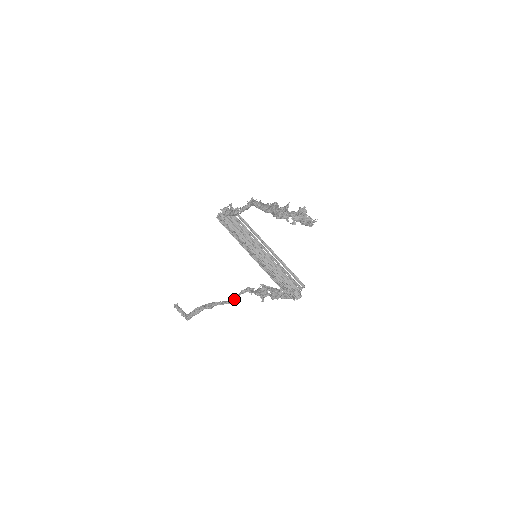
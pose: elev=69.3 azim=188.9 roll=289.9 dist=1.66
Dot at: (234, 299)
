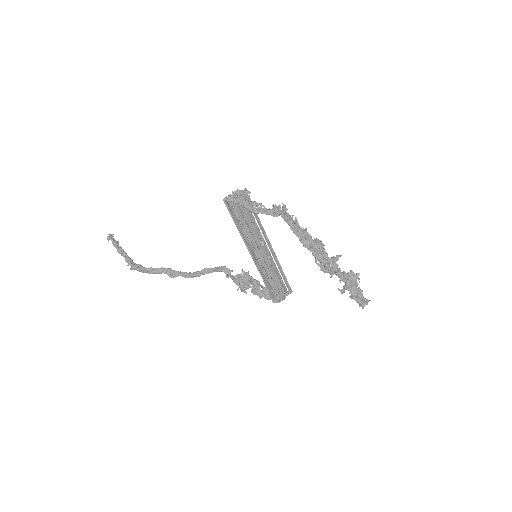
Dot at: (204, 274)
